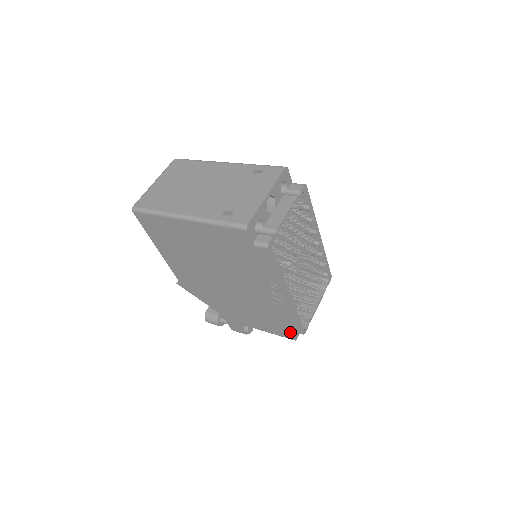
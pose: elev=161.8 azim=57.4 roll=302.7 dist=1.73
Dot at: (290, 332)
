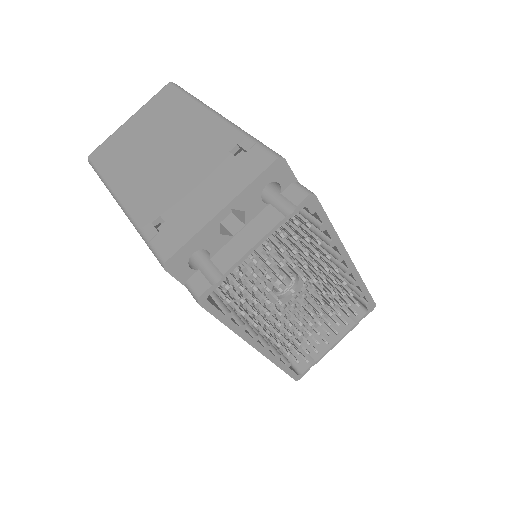
Dot at: occluded
